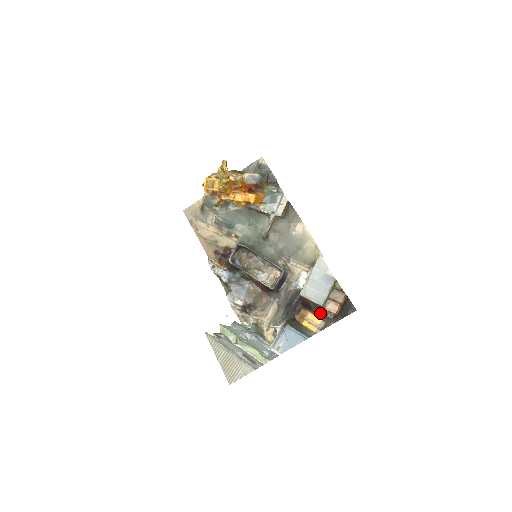
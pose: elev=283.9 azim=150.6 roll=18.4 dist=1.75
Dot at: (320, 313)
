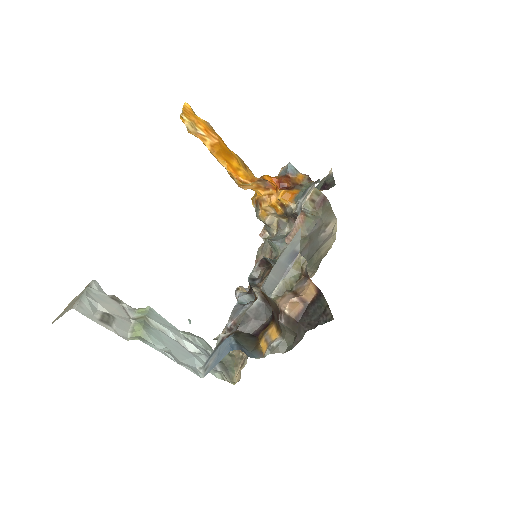
Dot at: occluded
